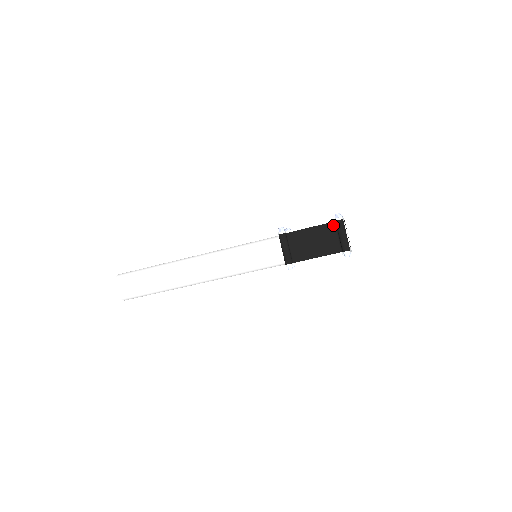
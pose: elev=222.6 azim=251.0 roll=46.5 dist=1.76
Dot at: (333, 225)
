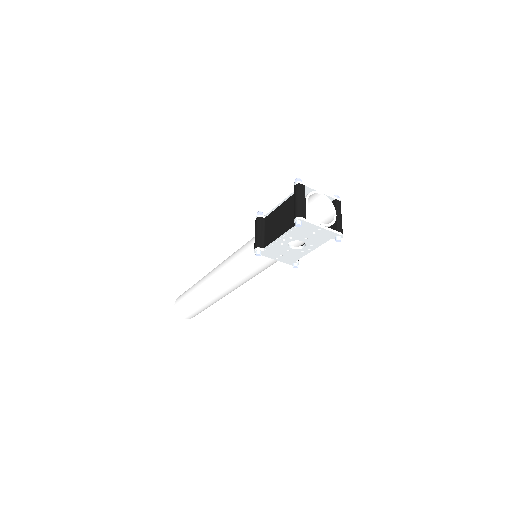
Dot at: occluded
